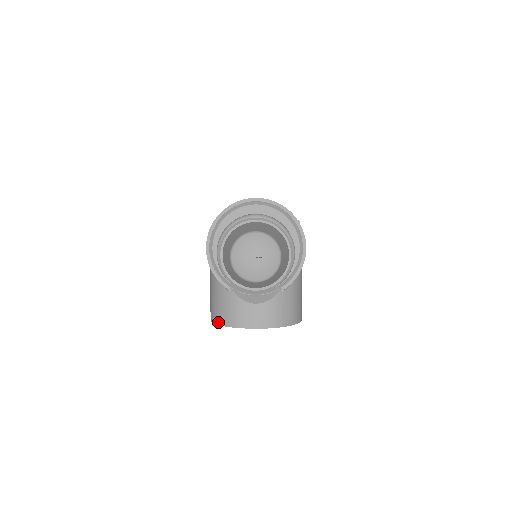
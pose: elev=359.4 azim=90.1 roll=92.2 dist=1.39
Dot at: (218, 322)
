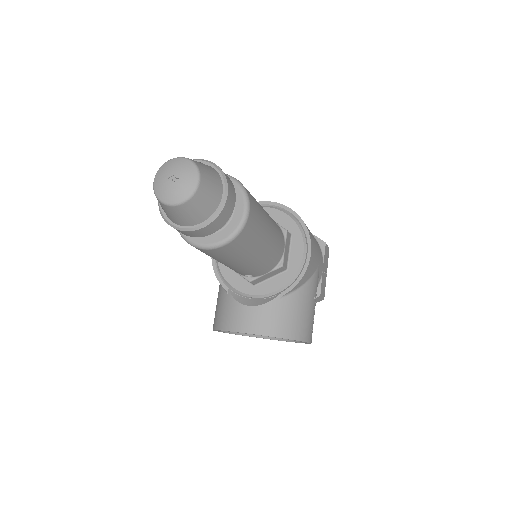
Dot at: (214, 327)
